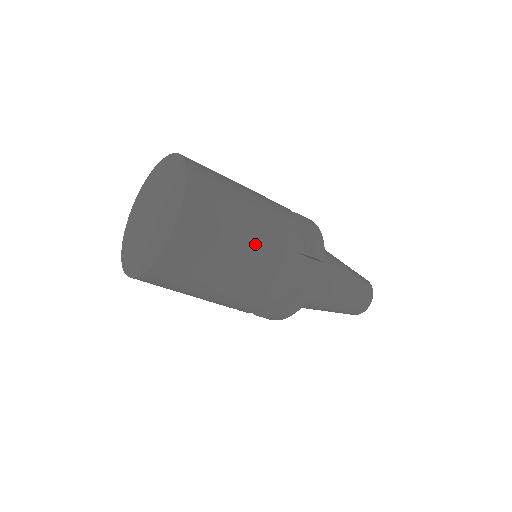
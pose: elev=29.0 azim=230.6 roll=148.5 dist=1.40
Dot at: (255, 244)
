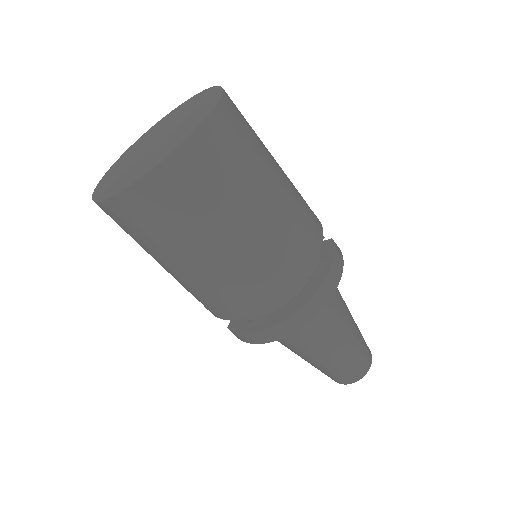
Dot at: occluded
